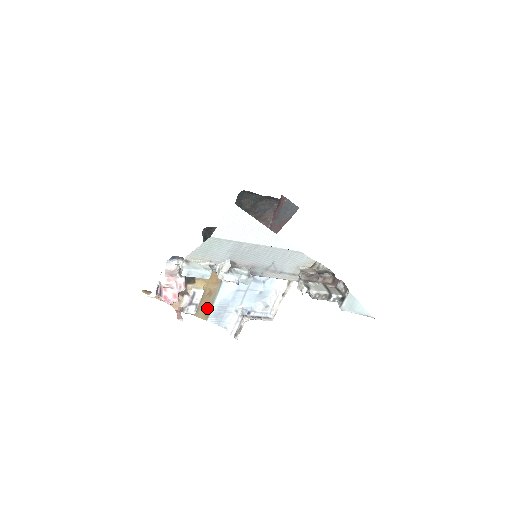
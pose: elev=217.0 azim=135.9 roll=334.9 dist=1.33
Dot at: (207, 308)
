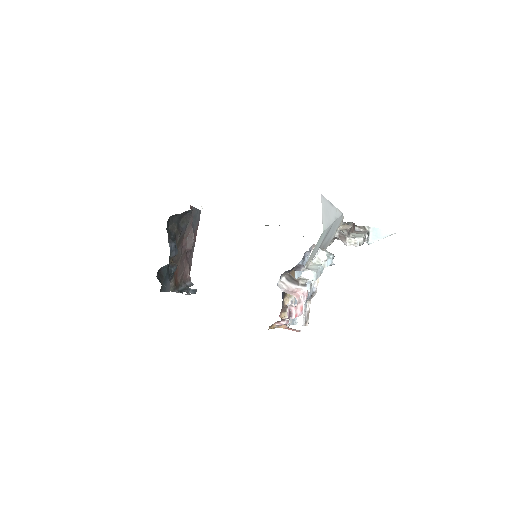
Dot at: occluded
